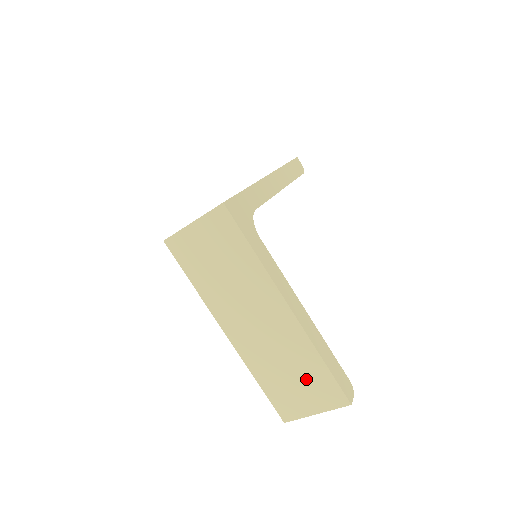
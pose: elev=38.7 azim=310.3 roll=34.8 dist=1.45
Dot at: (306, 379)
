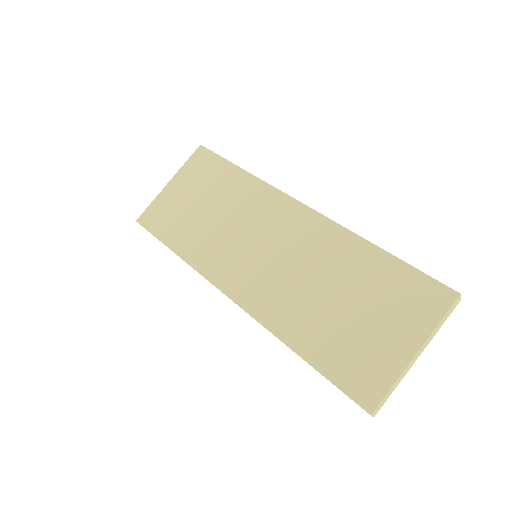
Dot at: (369, 294)
